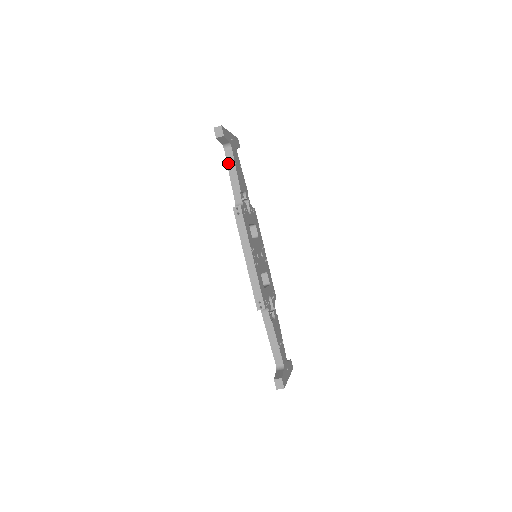
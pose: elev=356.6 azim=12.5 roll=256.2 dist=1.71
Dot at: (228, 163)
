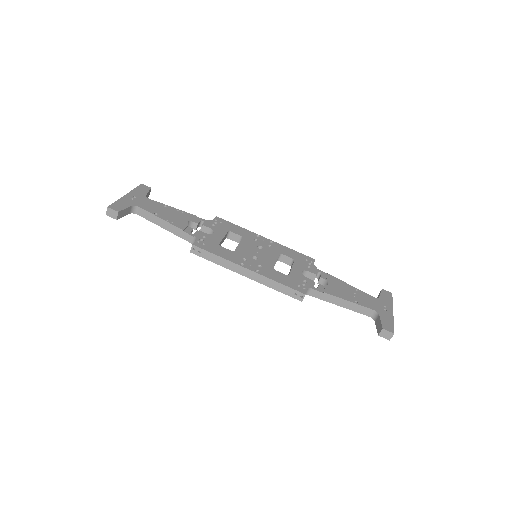
Dot at: (150, 220)
